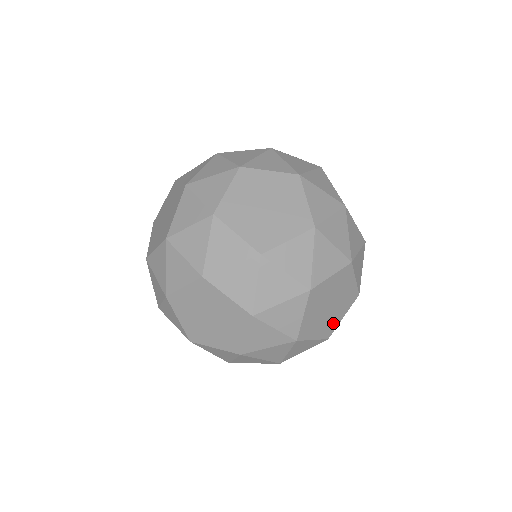
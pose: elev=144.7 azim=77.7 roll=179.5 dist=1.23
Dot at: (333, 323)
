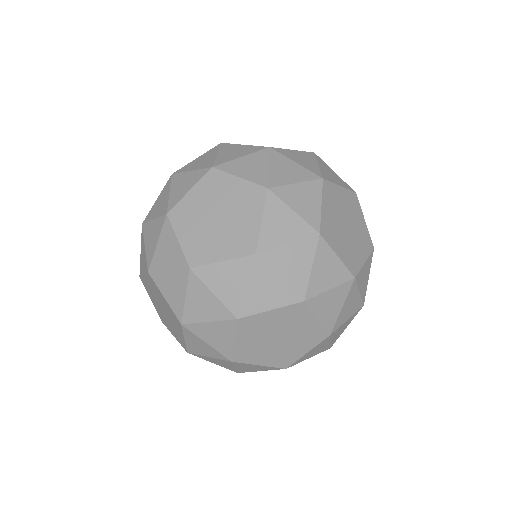
Dot at: occluded
